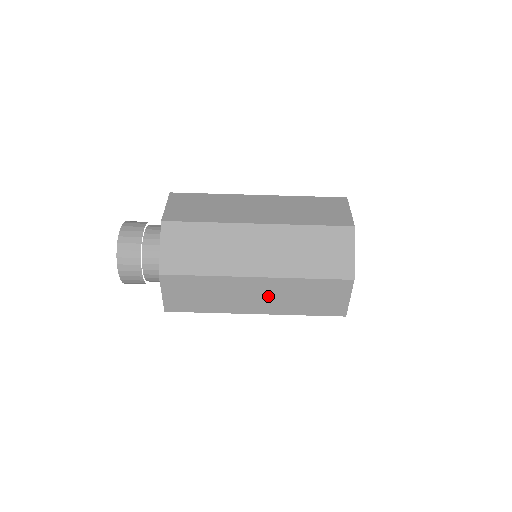
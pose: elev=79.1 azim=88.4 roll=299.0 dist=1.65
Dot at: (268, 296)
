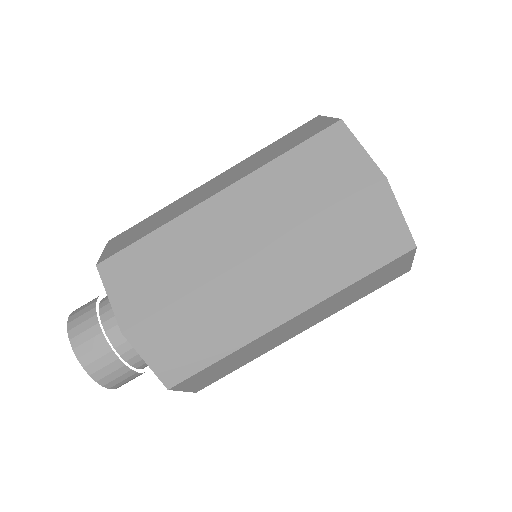
Dot at: (311, 318)
